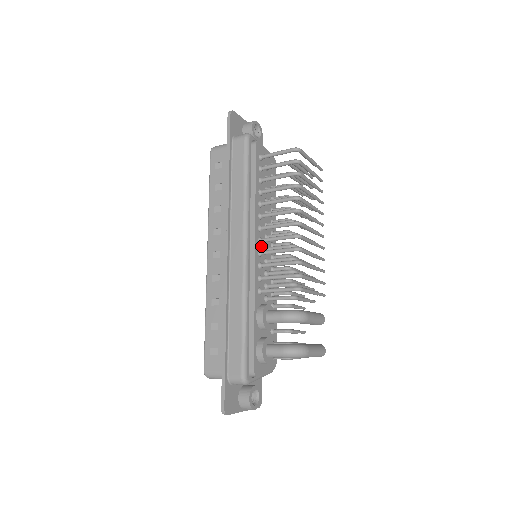
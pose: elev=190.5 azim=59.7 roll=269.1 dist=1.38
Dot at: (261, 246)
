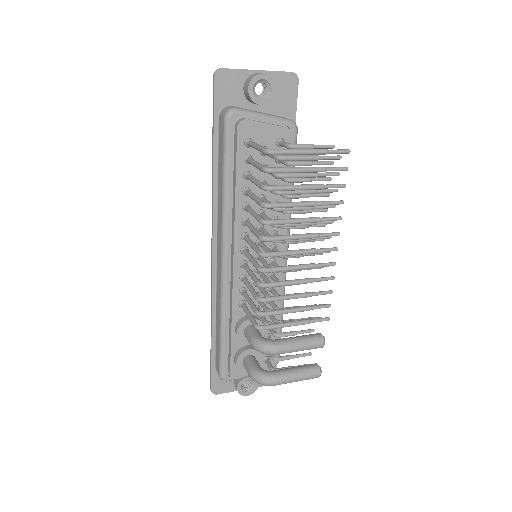
Dot at: occluded
